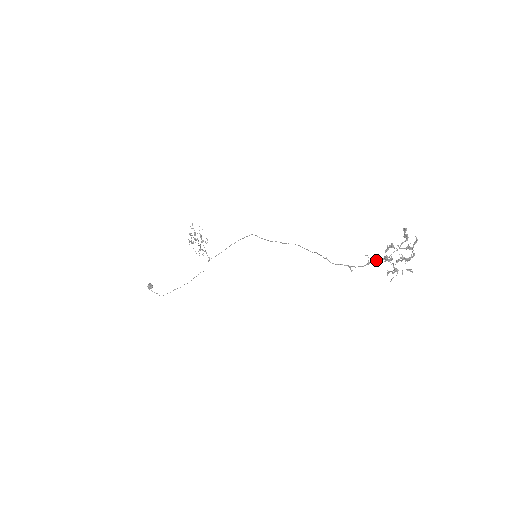
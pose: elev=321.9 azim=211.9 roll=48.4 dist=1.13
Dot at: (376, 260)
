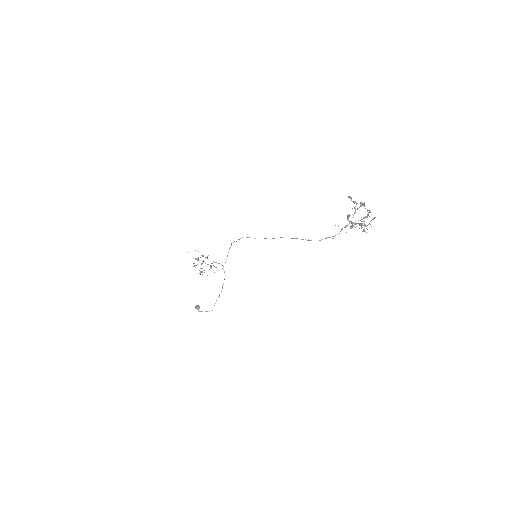
Dot at: (345, 227)
